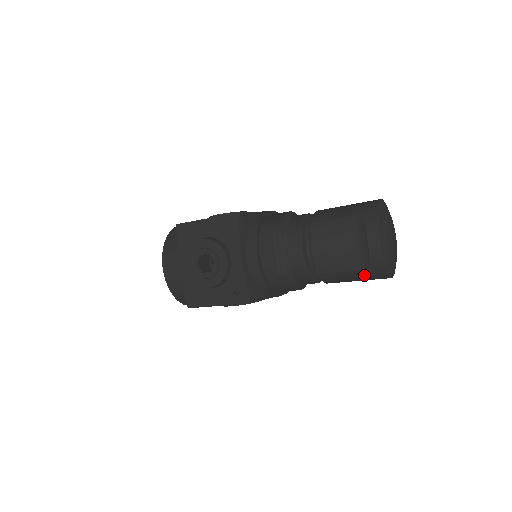
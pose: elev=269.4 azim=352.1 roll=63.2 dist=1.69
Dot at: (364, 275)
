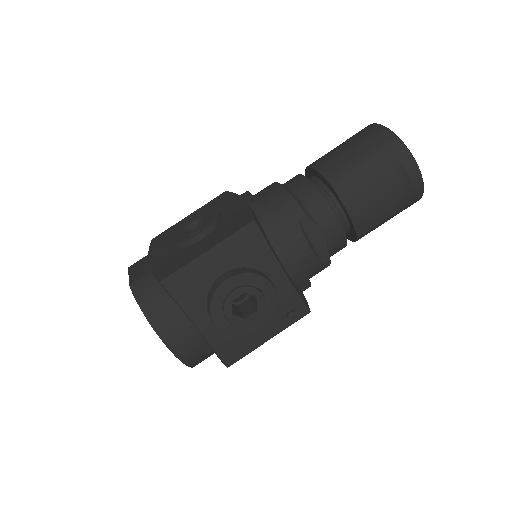
Dot at: occluded
